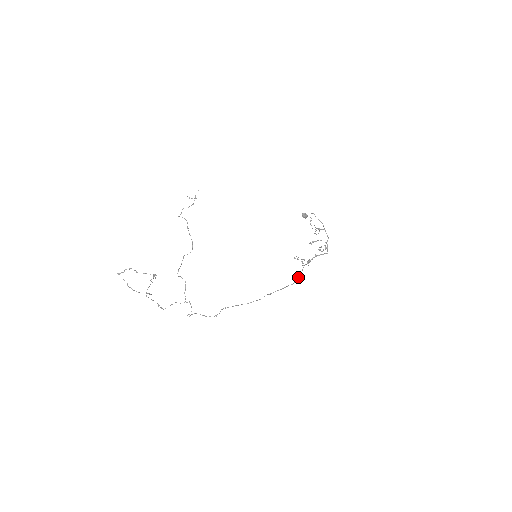
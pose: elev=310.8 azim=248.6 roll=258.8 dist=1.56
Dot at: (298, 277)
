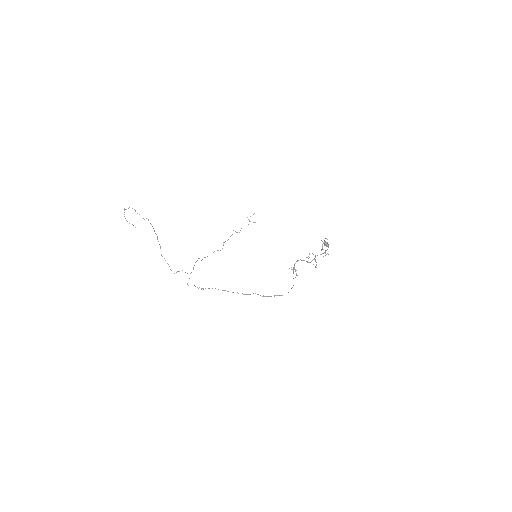
Dot at: (291, 288)
